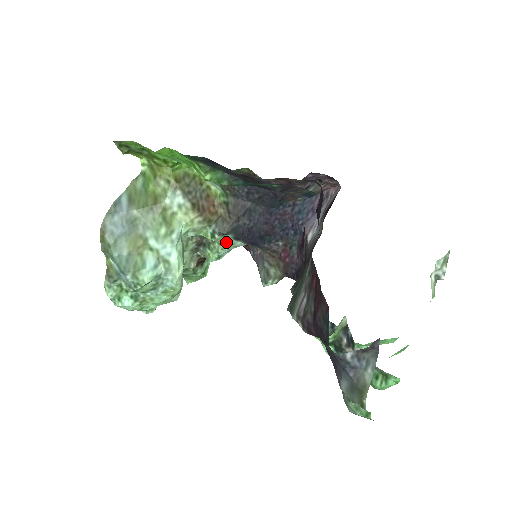
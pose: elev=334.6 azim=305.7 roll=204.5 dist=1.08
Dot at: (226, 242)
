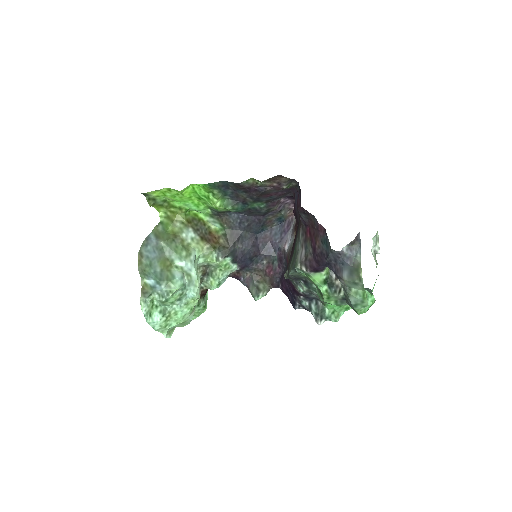
Dot at: (226, 266)
